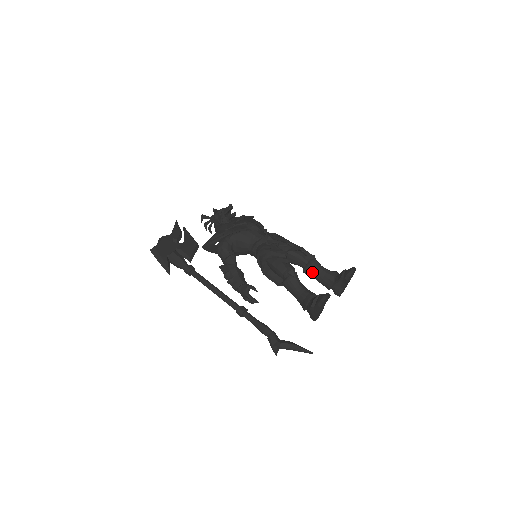
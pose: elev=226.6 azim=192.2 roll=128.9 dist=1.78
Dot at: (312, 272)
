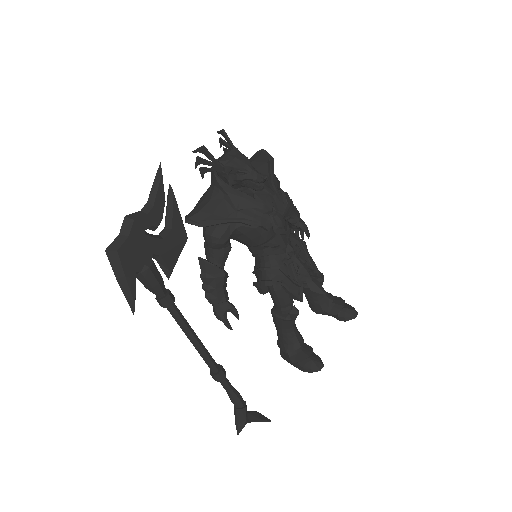
Dot at: (308, 292)
